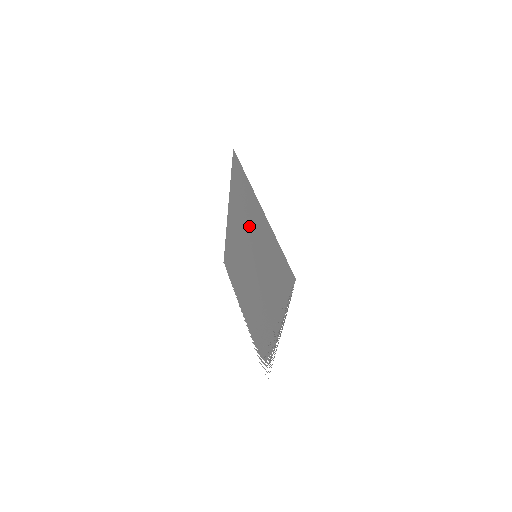
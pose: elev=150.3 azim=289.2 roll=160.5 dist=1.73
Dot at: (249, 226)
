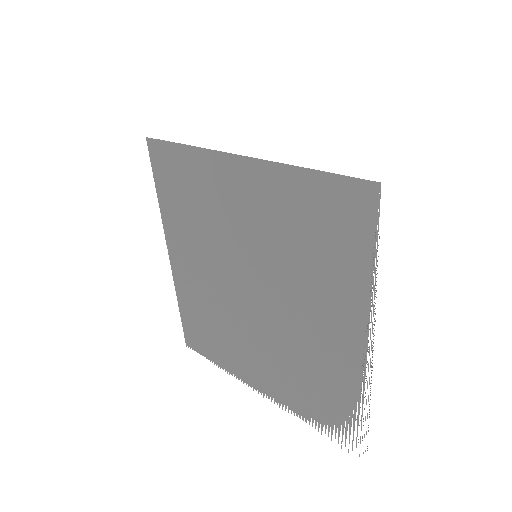
Dot at: (222, 222)
